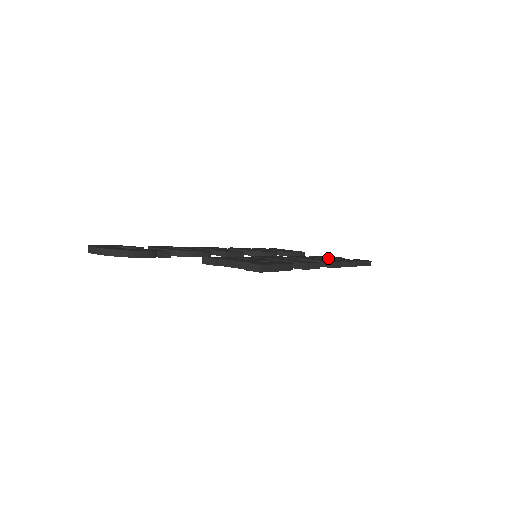
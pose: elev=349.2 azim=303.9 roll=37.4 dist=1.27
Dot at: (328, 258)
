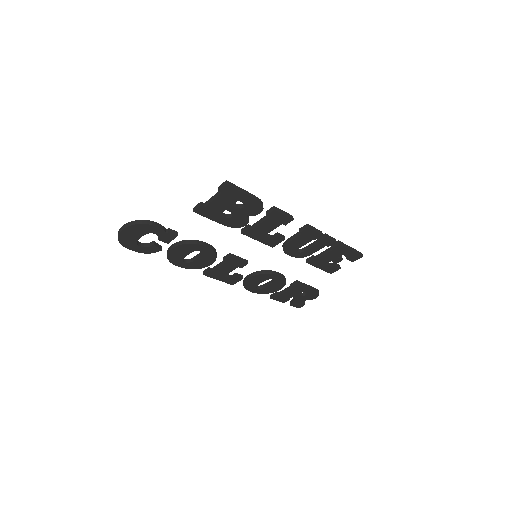
Dot at: (320, 253)
